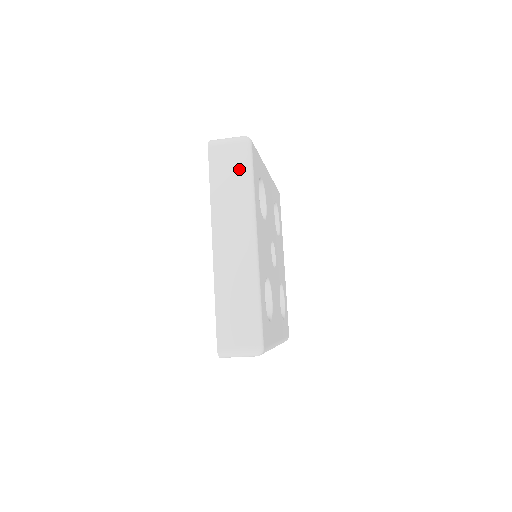
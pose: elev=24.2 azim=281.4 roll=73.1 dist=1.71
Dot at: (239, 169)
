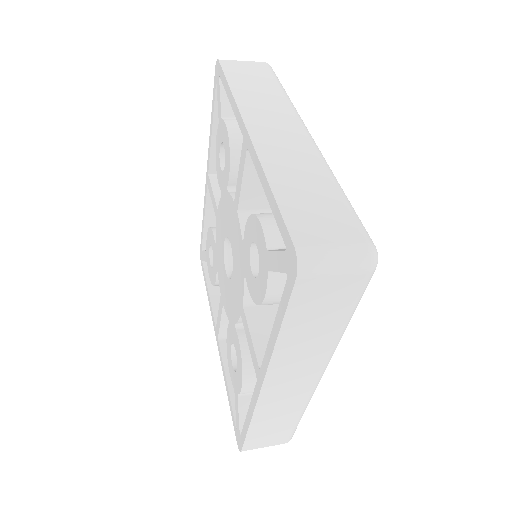
Dot at: (342, 309)
